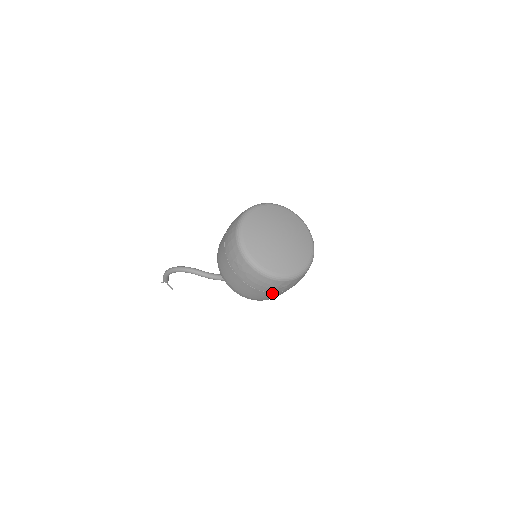
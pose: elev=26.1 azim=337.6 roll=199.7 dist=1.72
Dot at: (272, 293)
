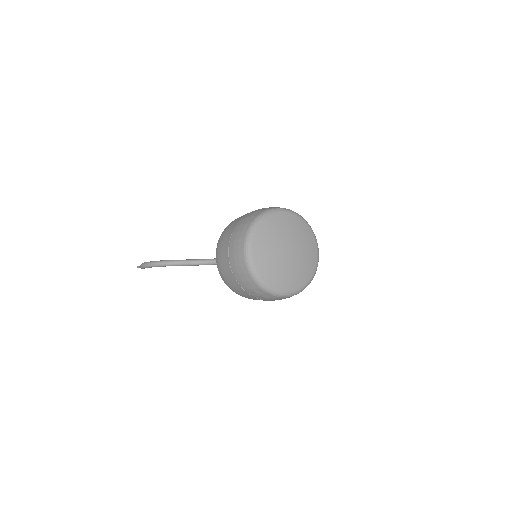
Dot at: occluded
